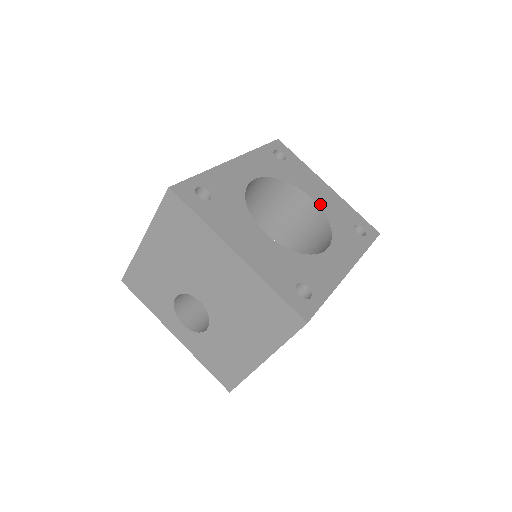
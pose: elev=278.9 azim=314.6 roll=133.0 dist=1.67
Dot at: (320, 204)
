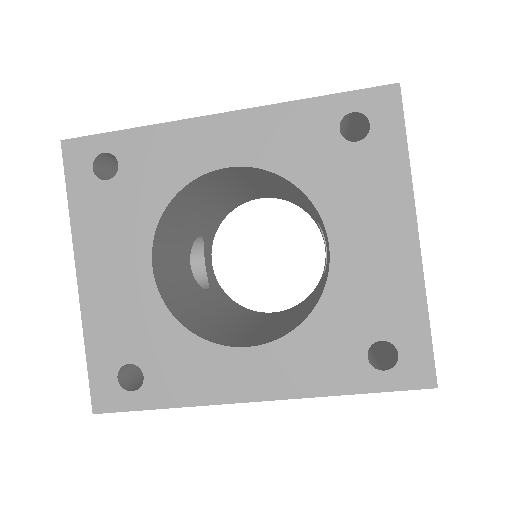
Dot at: (338, 265)
